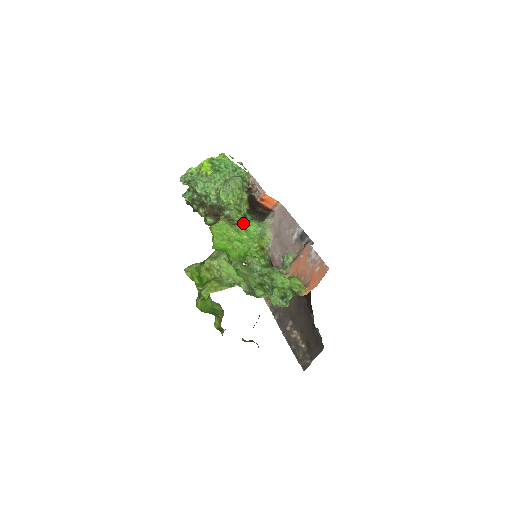
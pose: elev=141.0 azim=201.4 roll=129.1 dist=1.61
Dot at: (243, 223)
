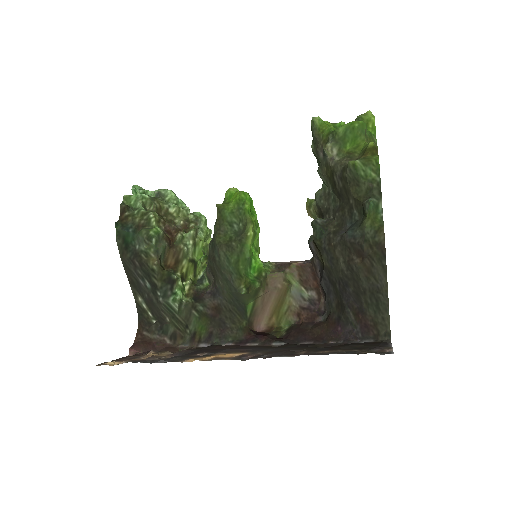
Dot at: occluded
